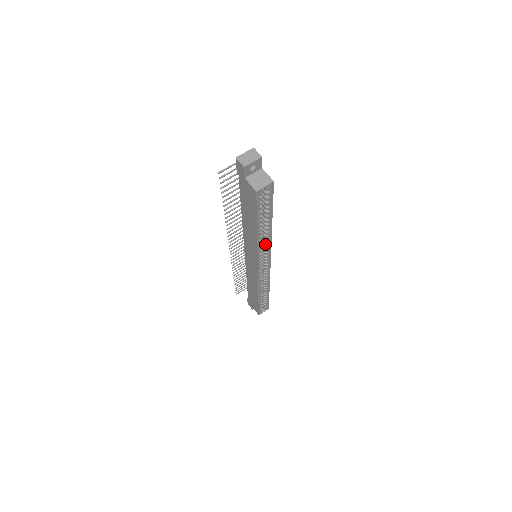
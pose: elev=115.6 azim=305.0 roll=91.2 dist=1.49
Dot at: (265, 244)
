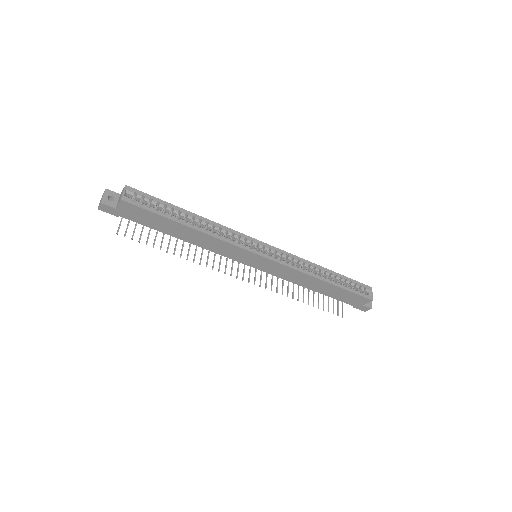
Dot at: (223, 232)
